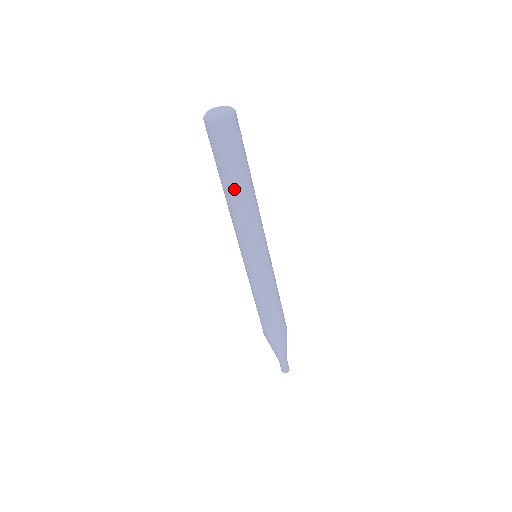
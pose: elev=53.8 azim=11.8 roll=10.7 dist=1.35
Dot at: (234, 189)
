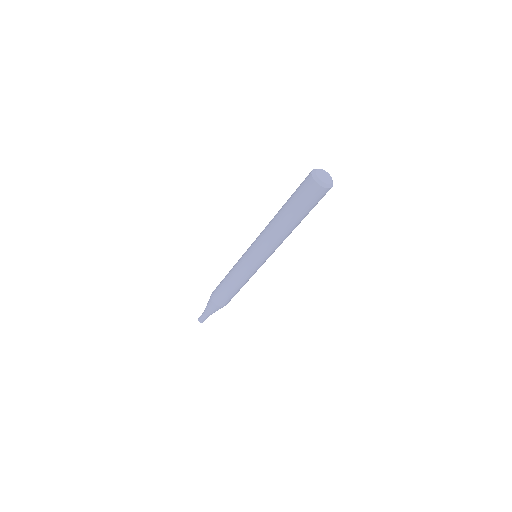
Dot at: (296, 224)
